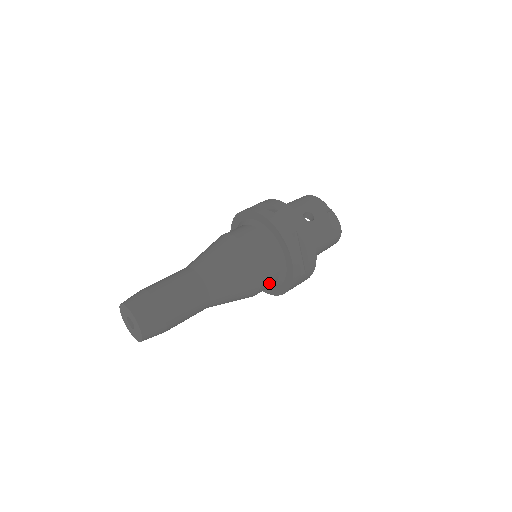
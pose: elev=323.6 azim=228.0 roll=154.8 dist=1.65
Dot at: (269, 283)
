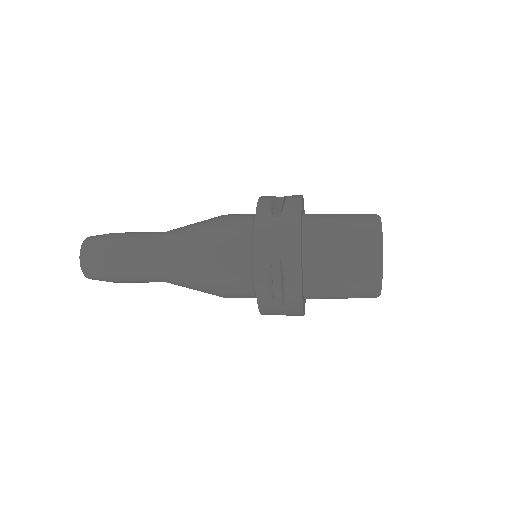
Dot at: (234, 235)
